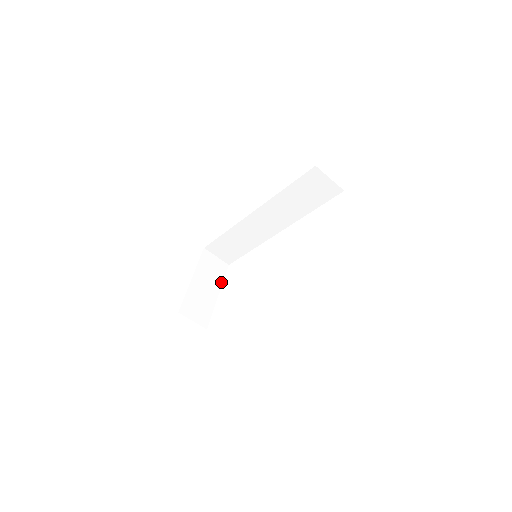
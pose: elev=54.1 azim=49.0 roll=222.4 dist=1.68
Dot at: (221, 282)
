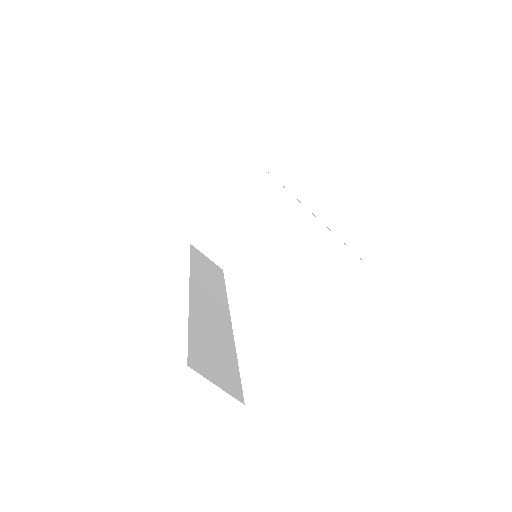
Dot at: (269, 217)
